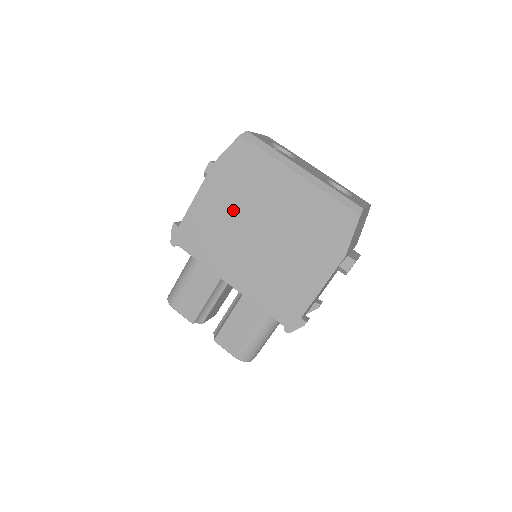
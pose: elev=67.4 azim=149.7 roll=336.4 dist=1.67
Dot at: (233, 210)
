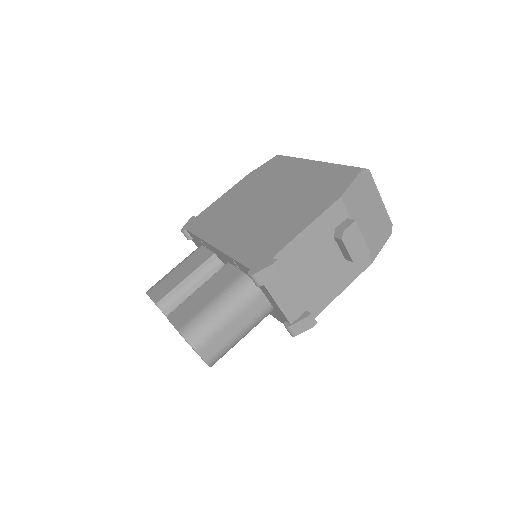
Dot at: (248, 195)
